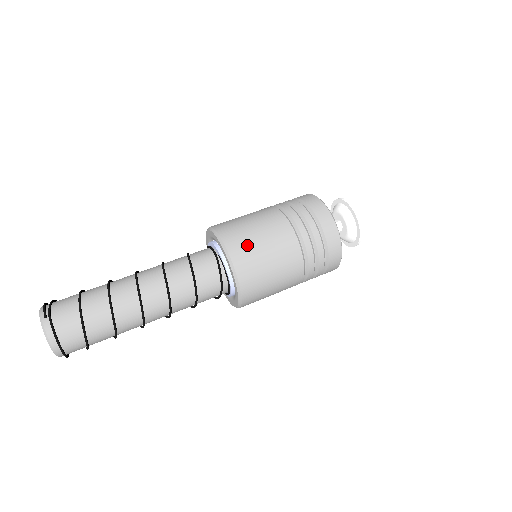
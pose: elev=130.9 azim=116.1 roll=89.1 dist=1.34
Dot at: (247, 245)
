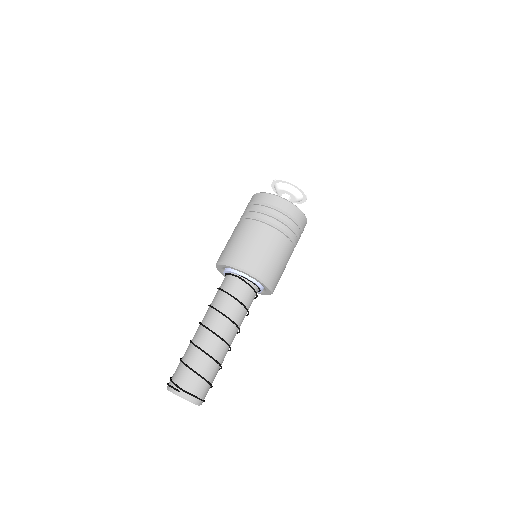
Dot at: (253, 258)
